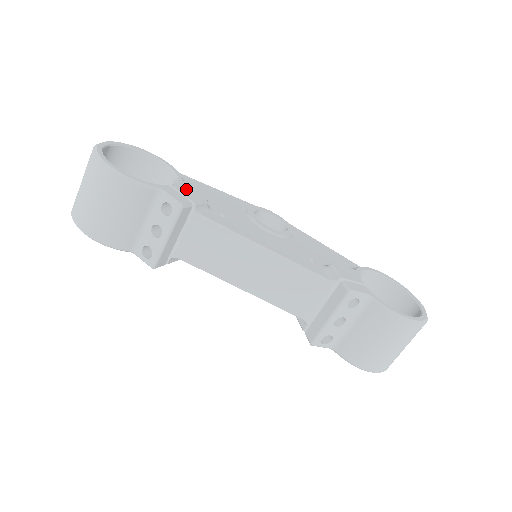
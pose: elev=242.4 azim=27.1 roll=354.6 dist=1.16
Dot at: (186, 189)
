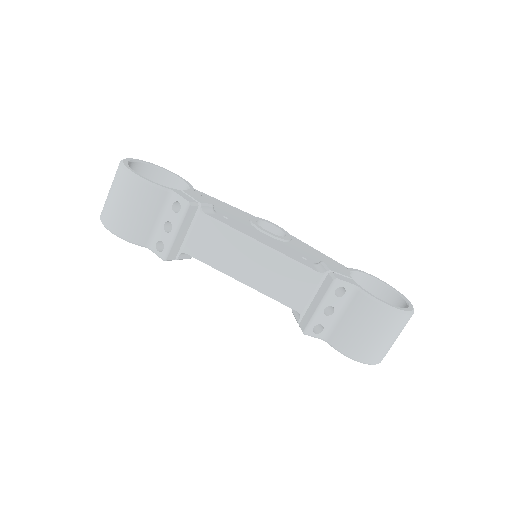
Dot at: (195, 195)
